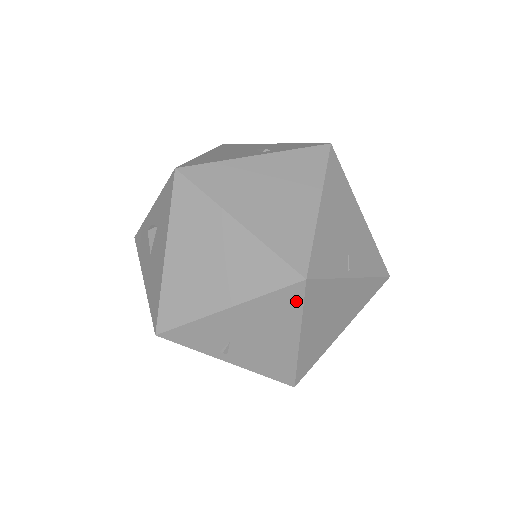
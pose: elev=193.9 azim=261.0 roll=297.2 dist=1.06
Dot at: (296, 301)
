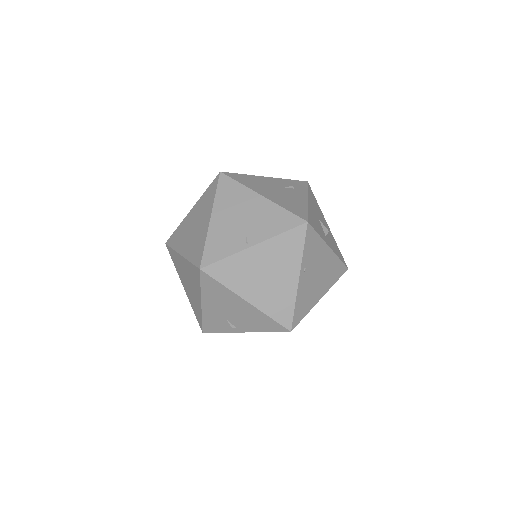
Dot at: (213, 282)
